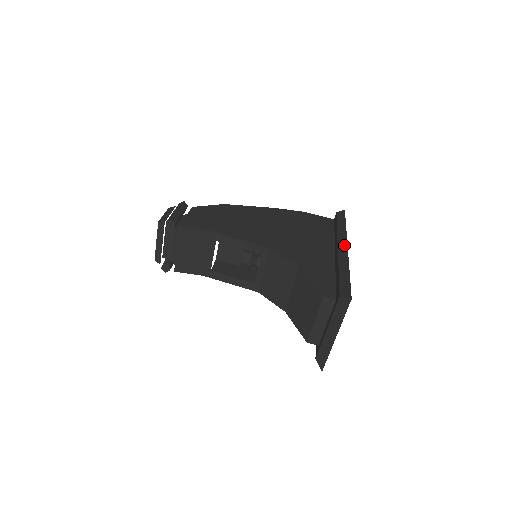
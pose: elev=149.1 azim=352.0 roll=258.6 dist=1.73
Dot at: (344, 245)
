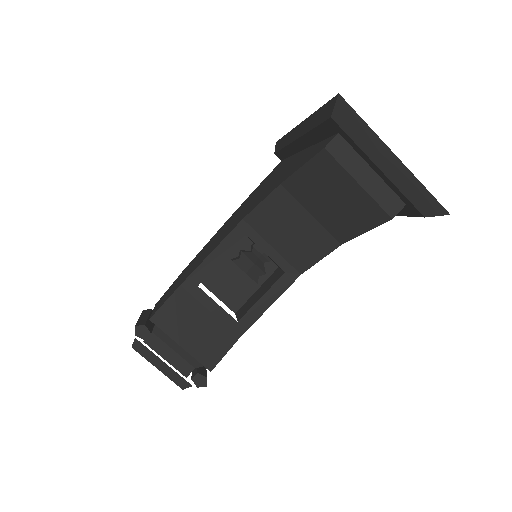
Dot at: (295, 131)
